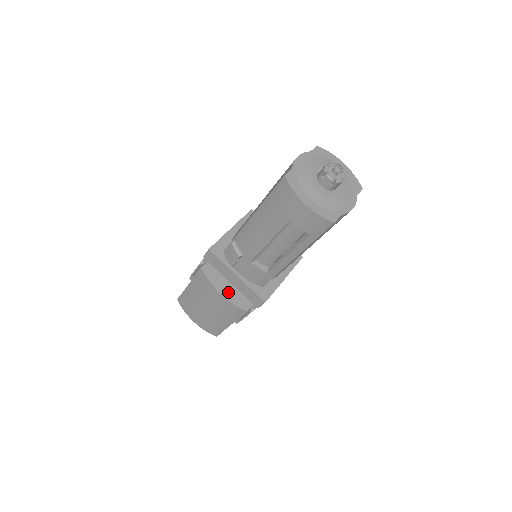
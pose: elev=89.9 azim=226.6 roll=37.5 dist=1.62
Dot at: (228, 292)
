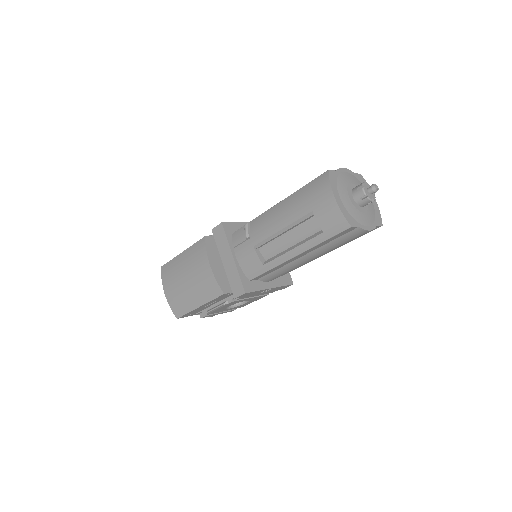
Dot at: (217, 269)
